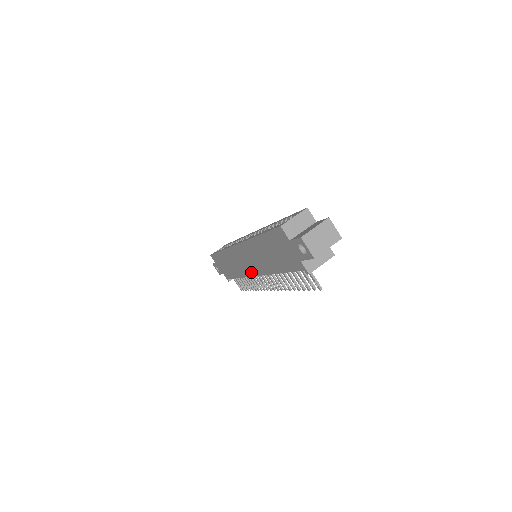
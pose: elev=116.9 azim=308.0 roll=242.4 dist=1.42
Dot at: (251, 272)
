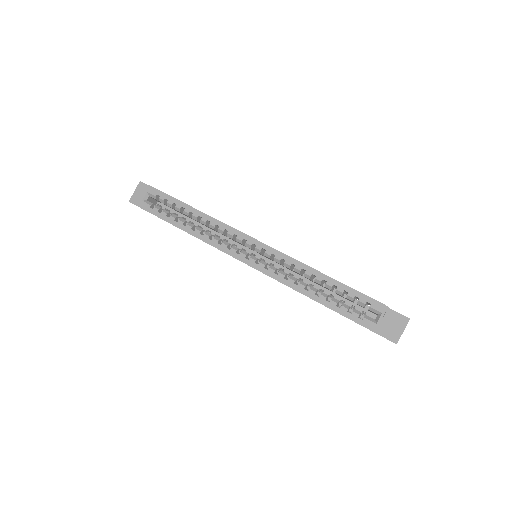
Dot at: occluded
